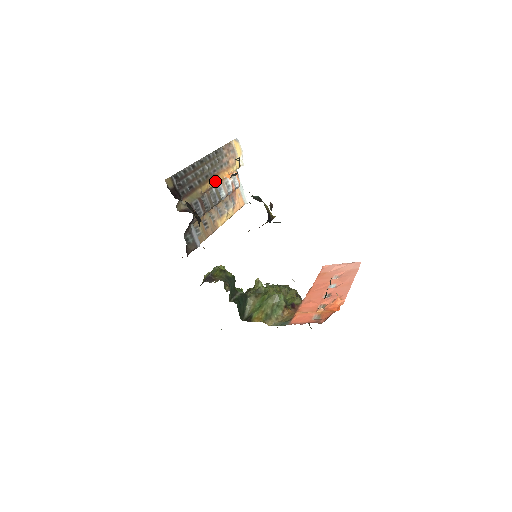
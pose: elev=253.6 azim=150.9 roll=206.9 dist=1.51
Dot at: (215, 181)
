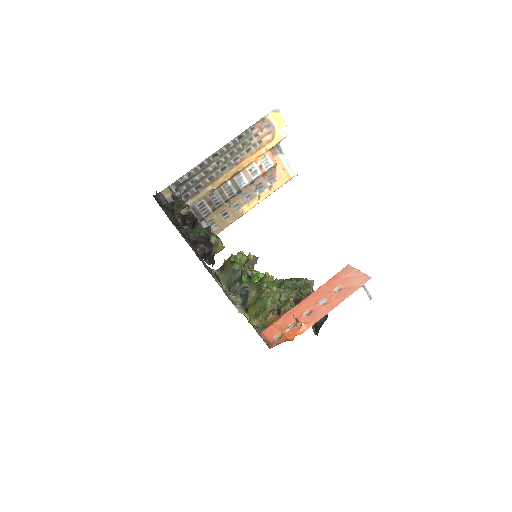
Dot at: (235, 170)
